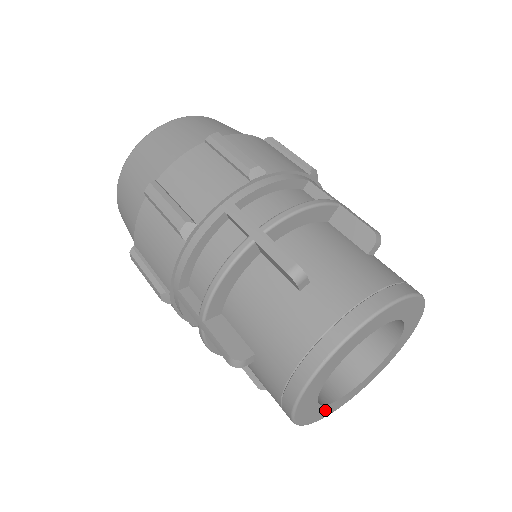
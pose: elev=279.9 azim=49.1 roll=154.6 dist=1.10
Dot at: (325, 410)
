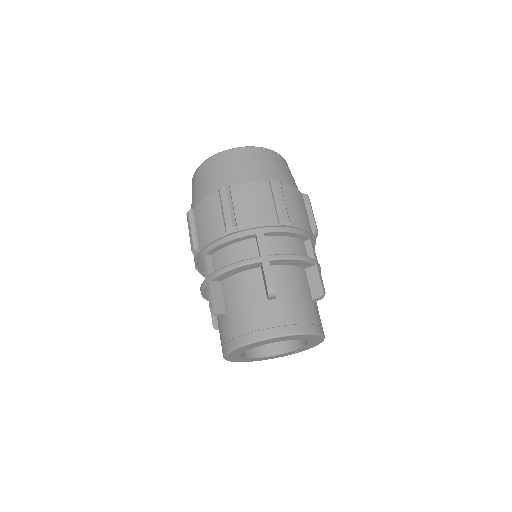
Dot at: (241, 359)
